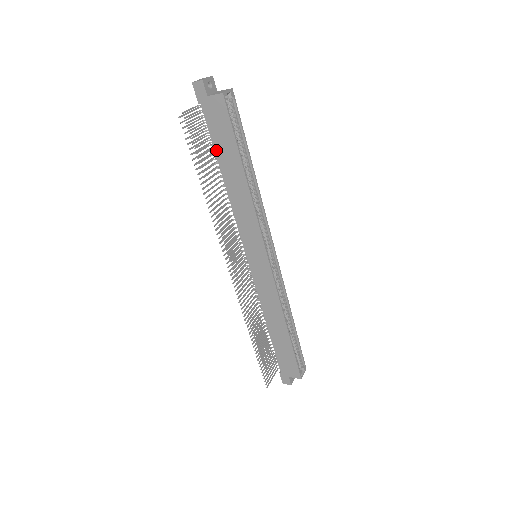
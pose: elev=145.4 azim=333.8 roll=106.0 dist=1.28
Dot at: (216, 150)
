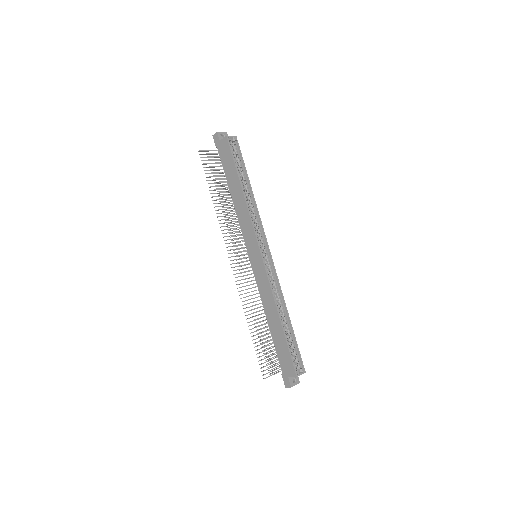
Dot at: (226, 176)
